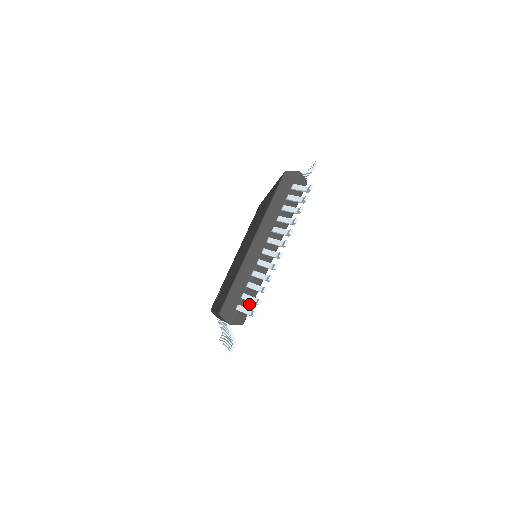
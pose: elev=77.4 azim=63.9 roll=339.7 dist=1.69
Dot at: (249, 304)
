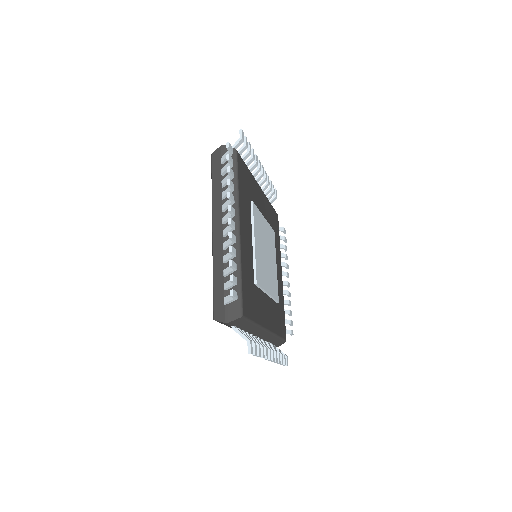
Dot at: (279, 340)
